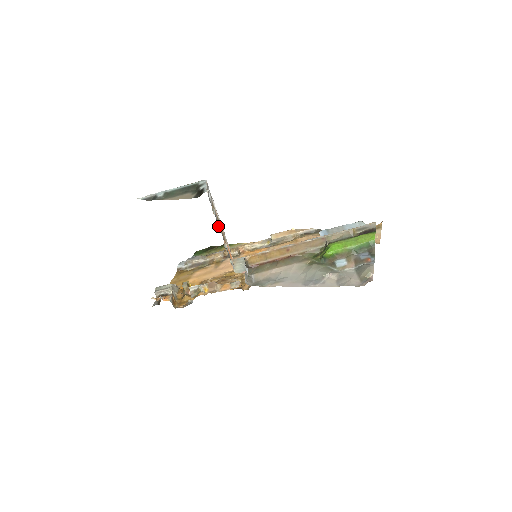
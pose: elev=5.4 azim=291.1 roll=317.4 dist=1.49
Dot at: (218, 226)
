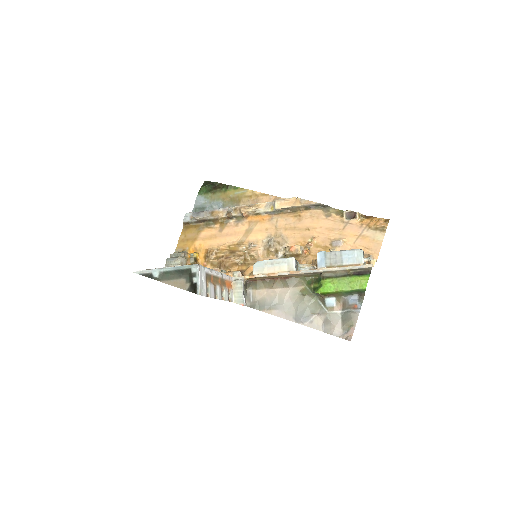
Dot at: (214, 297)
